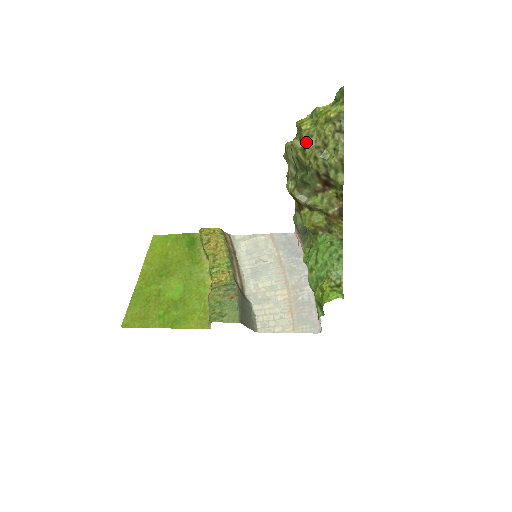
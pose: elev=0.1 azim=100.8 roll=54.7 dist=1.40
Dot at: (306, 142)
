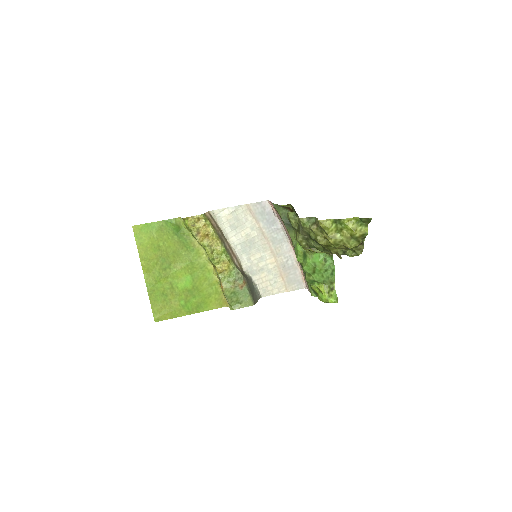
Dot at: (331, 245)
